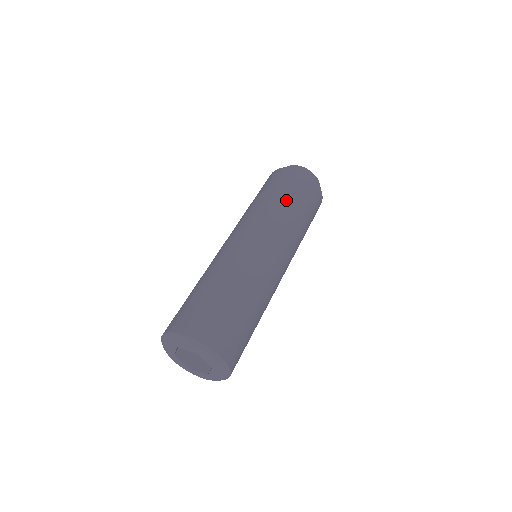
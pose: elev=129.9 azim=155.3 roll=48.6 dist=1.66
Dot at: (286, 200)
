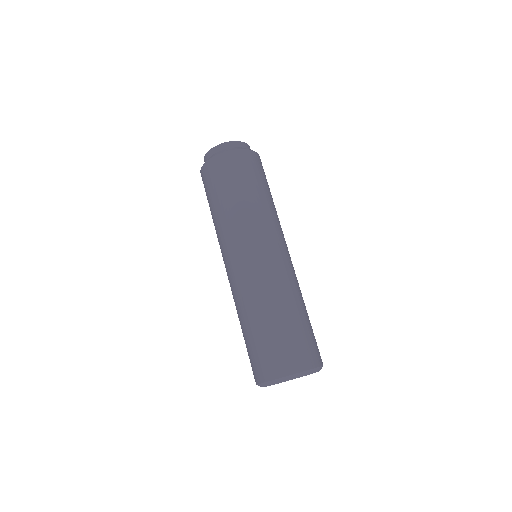
Dot at: (263, 193)
